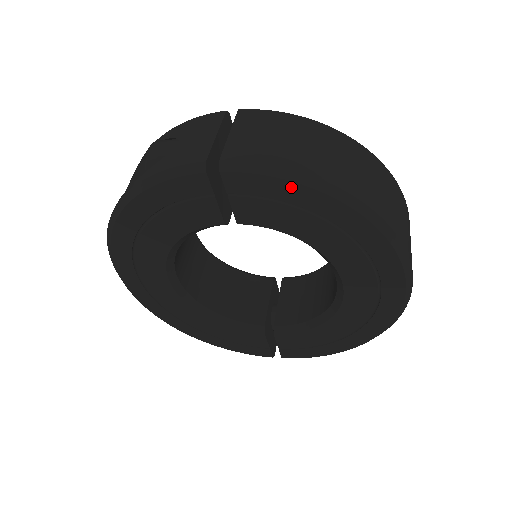
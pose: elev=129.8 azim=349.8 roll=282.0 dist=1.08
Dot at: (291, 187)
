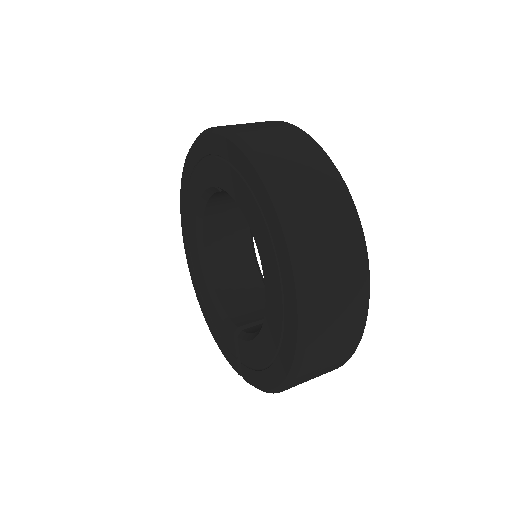
Dot at: (235, 150)
